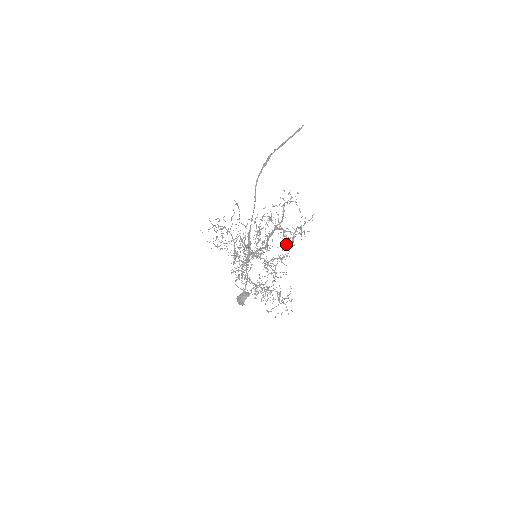
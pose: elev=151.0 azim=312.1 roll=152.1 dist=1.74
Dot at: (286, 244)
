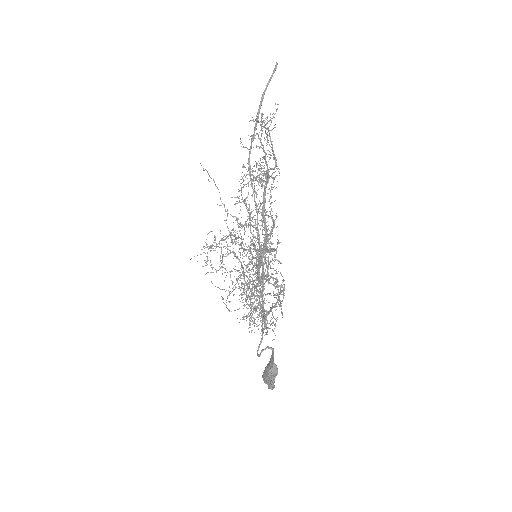
Dot at: occluded
